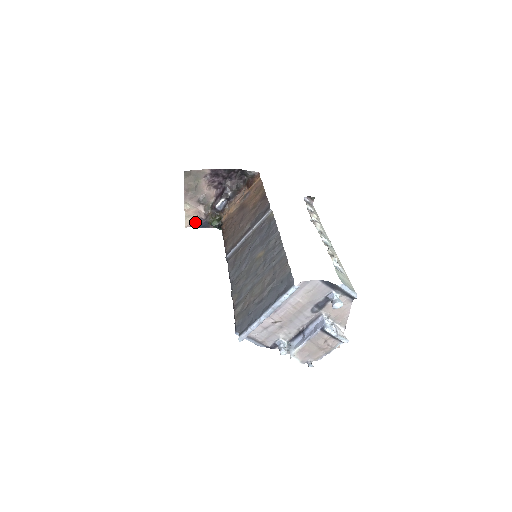
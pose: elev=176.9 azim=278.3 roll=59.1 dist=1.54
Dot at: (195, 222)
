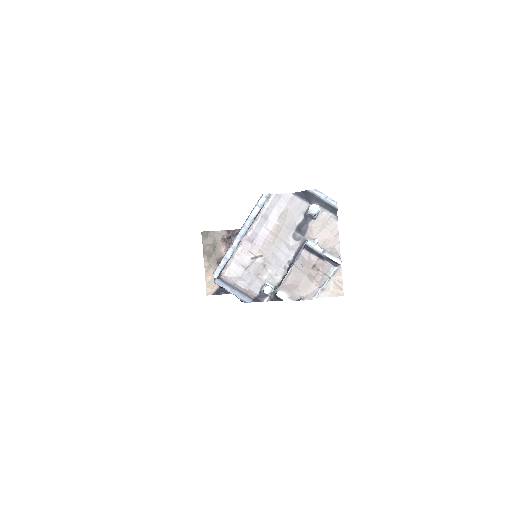
Dot at: (216, 289)
